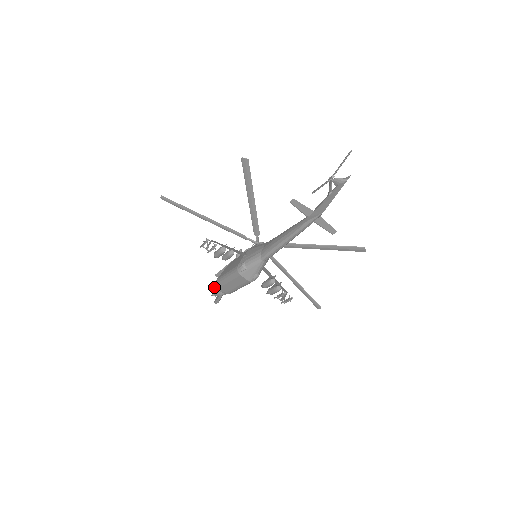
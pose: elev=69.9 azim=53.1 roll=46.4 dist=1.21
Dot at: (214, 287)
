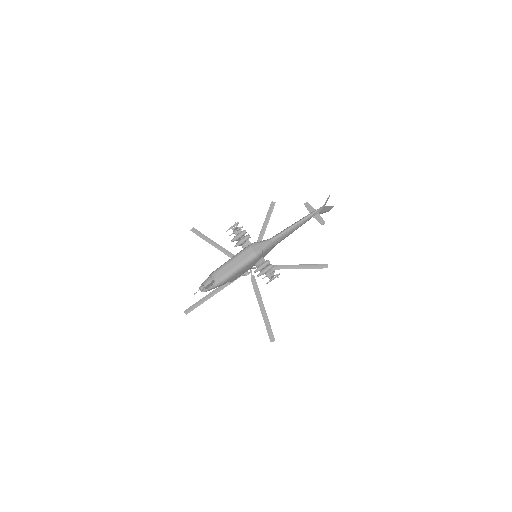
Dot at: (209, 276)
